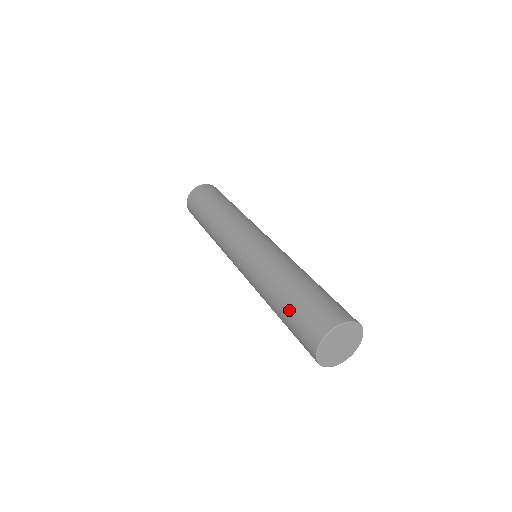
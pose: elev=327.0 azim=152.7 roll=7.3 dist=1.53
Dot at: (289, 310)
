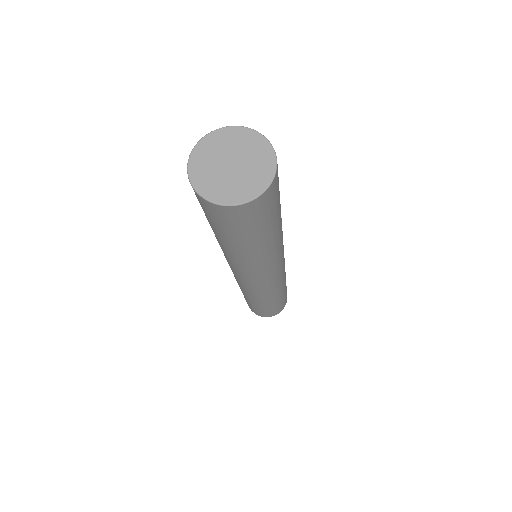
Dot at: occluded
